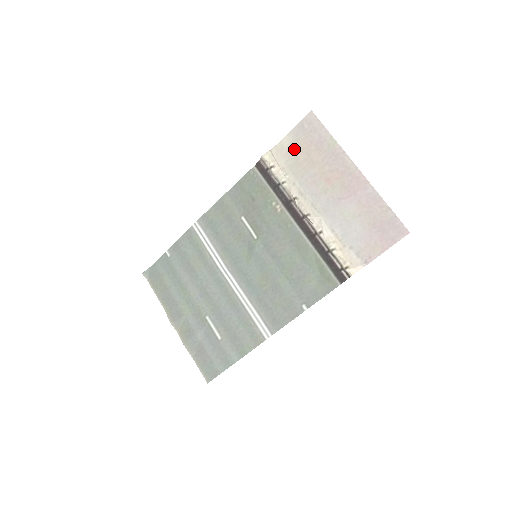
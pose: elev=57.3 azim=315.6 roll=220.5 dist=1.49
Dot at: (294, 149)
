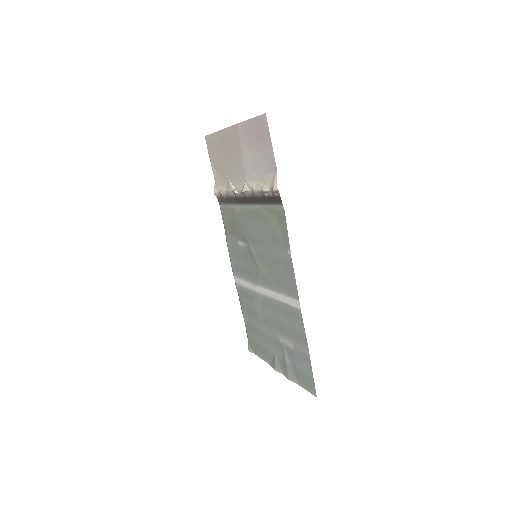
Dot at: (217, 167)
